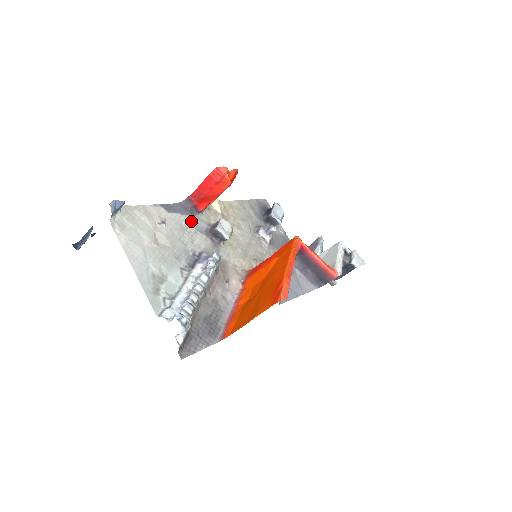
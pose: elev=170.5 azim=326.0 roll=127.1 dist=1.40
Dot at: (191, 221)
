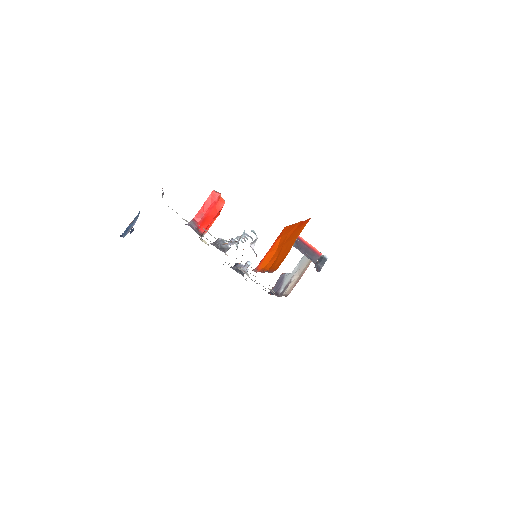
Dot at: occluded
